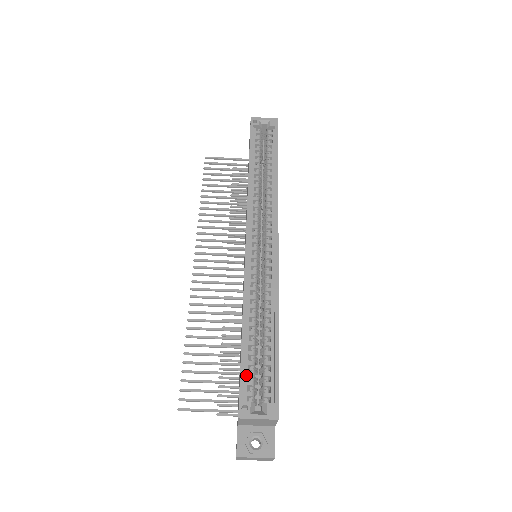
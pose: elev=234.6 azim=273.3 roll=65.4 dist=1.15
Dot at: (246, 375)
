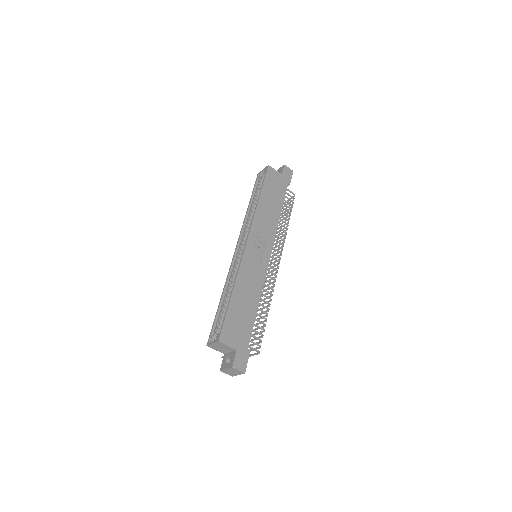
Dot at: (217, 323)
